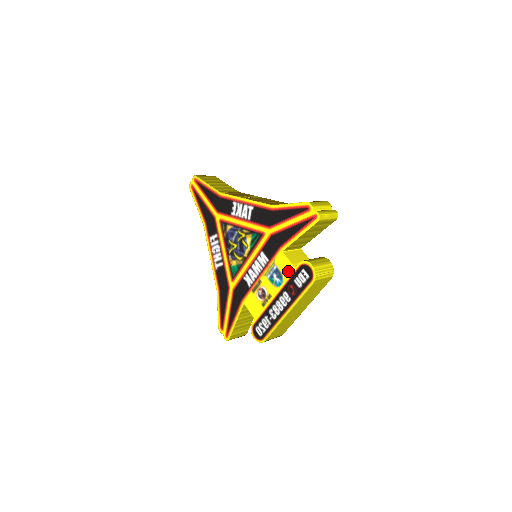
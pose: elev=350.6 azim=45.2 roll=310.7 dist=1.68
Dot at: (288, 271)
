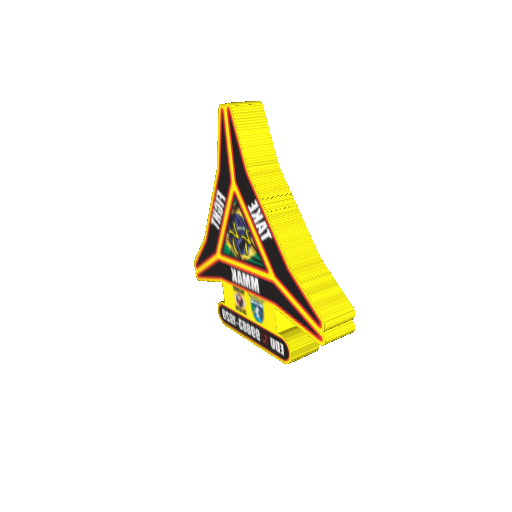
Dot at: (270, 325)
